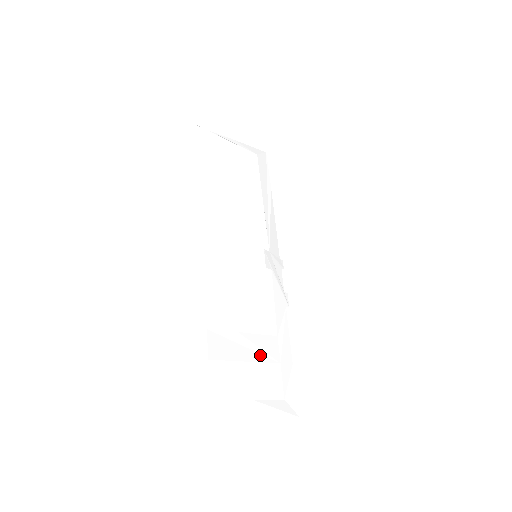
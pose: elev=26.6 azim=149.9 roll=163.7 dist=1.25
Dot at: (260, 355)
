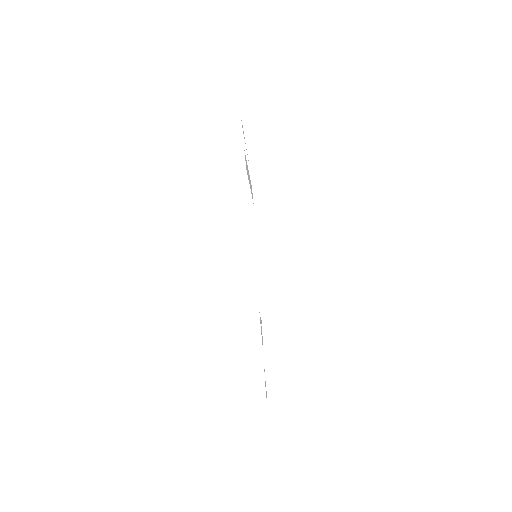
Dot at: occluded
